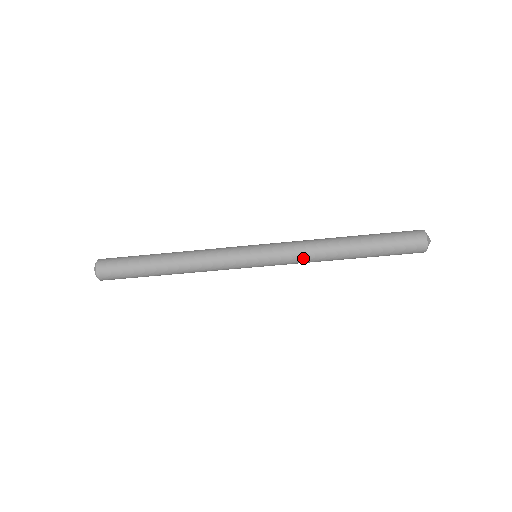
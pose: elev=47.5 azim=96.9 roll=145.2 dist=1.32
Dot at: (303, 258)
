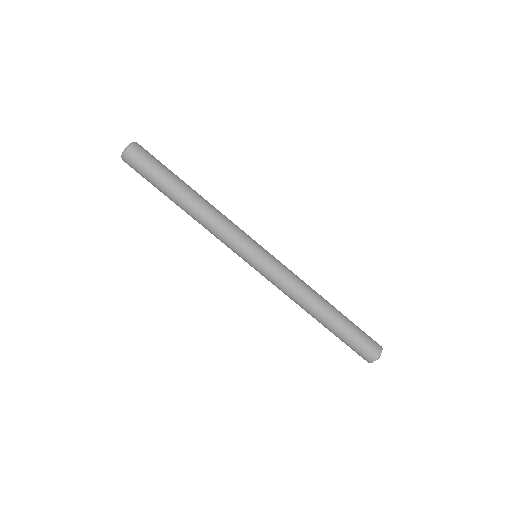
Dot at: (297, 279)
